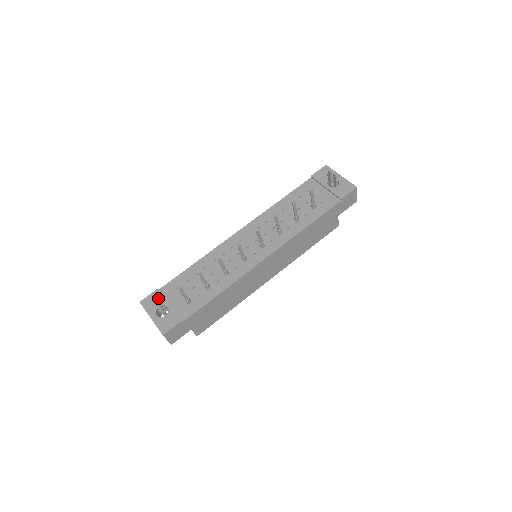
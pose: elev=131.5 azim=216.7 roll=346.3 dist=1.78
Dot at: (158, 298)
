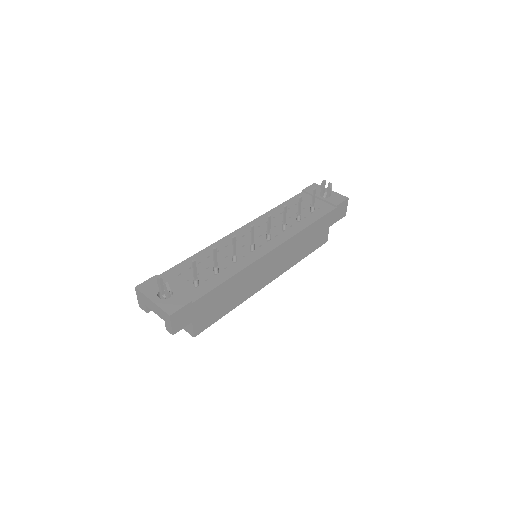
Dot at: occluded
